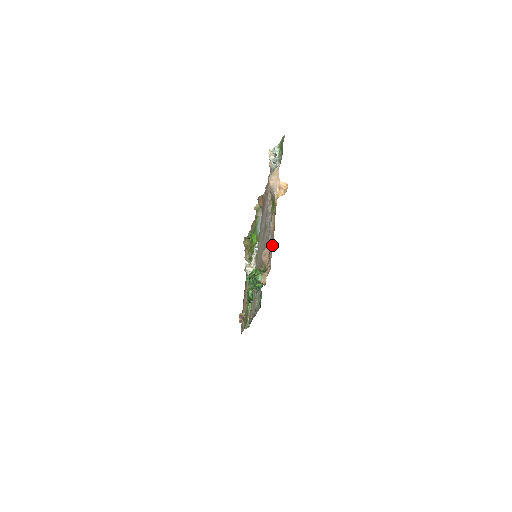
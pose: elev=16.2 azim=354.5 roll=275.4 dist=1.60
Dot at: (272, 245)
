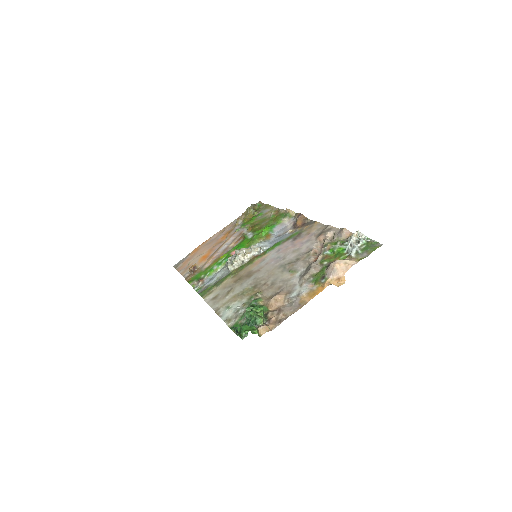
Dot at: (292, 312)
